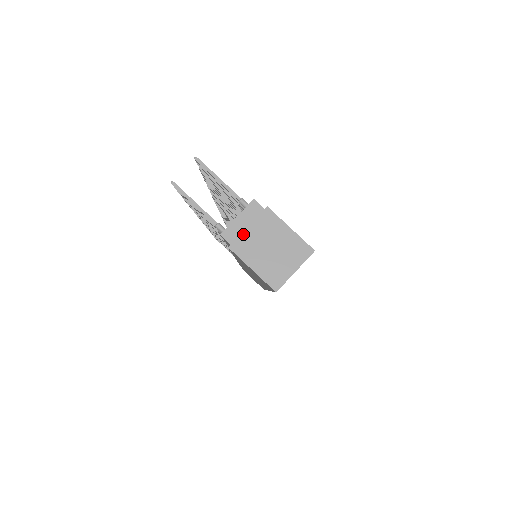
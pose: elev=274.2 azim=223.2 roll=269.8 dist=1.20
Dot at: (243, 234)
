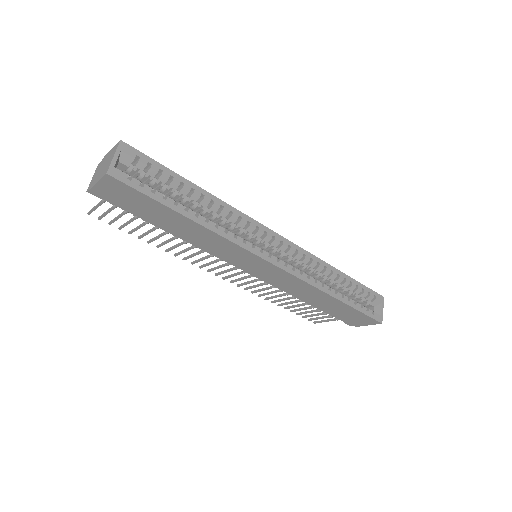
Dot at: (94, 178)
